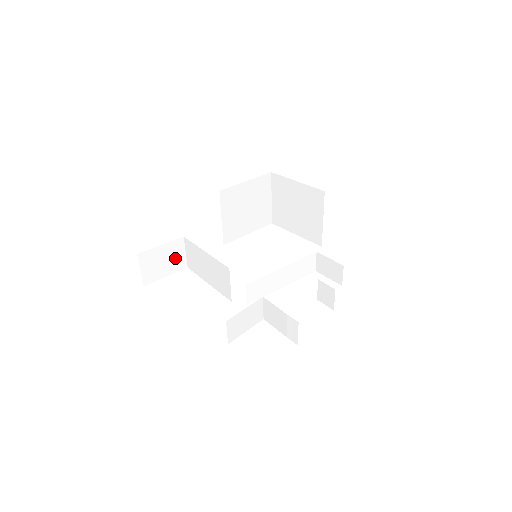
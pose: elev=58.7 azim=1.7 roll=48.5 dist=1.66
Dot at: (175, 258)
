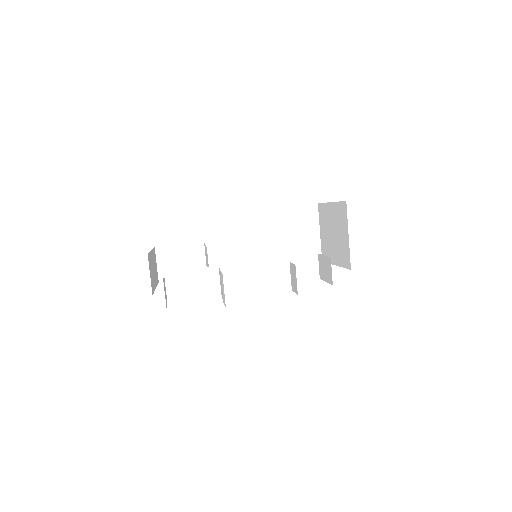
Dot at: (194, 262)
